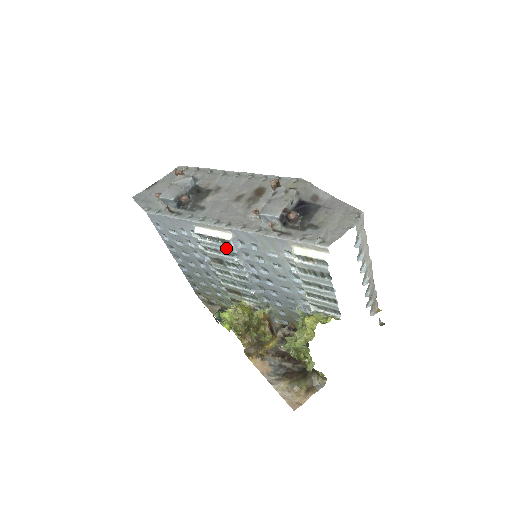
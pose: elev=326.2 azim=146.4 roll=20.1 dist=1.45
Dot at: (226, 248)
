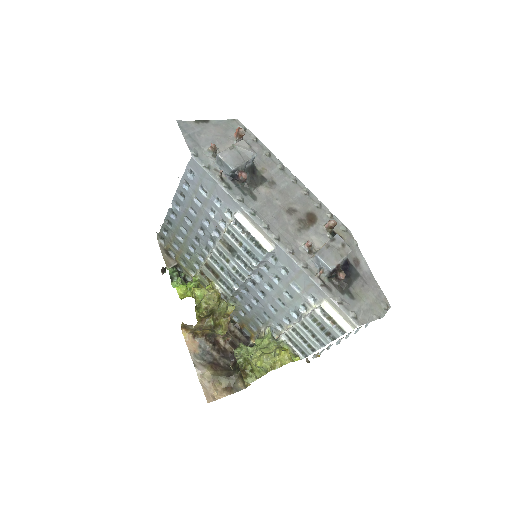
Dot at: (255, 251)
